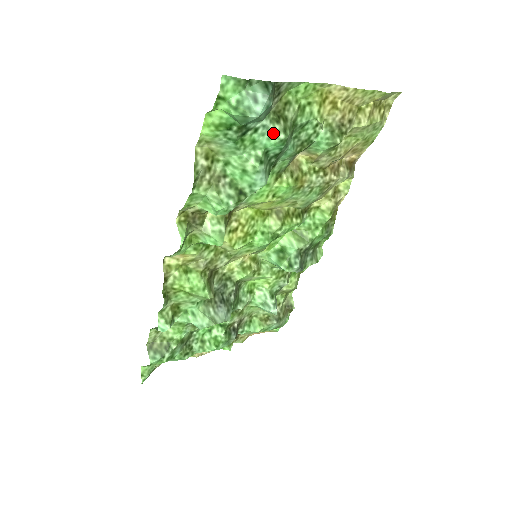
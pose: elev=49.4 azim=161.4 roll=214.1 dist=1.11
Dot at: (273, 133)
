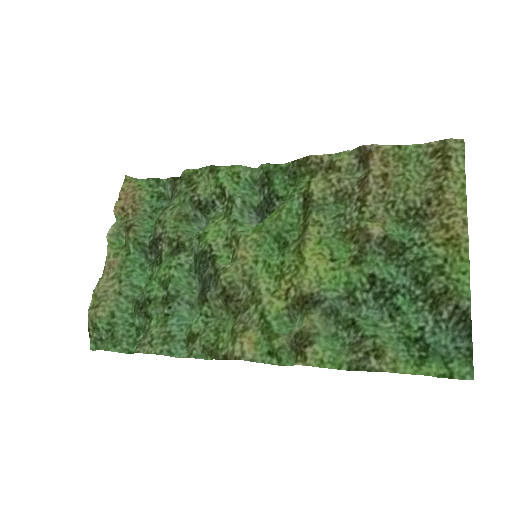
Dot at: (421, 311)
